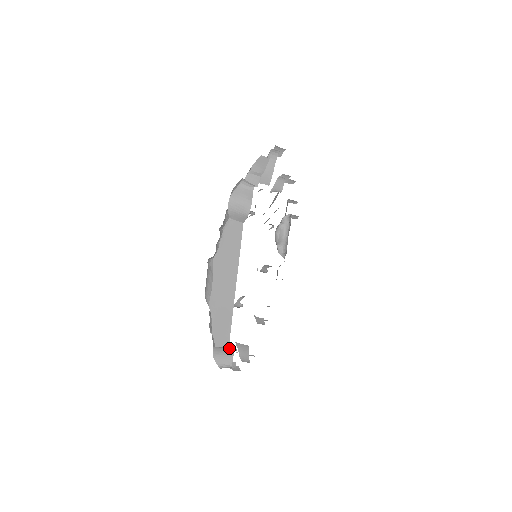
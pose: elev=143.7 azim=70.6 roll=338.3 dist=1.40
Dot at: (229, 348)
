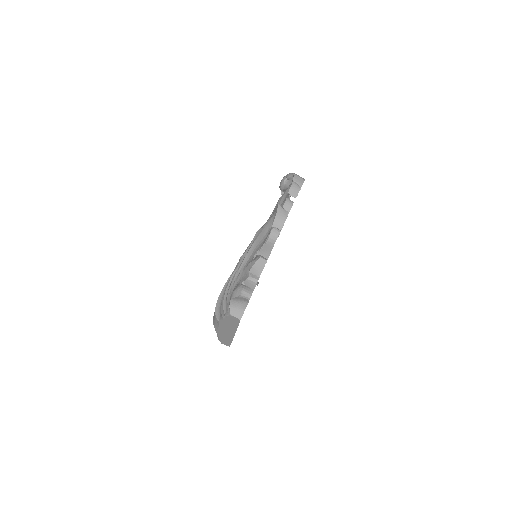
Dot at: occluded
